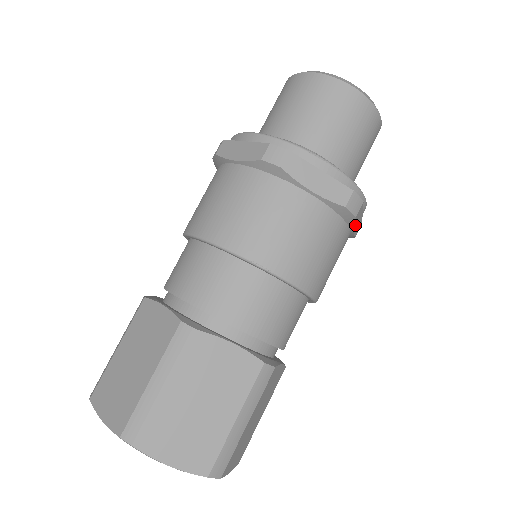
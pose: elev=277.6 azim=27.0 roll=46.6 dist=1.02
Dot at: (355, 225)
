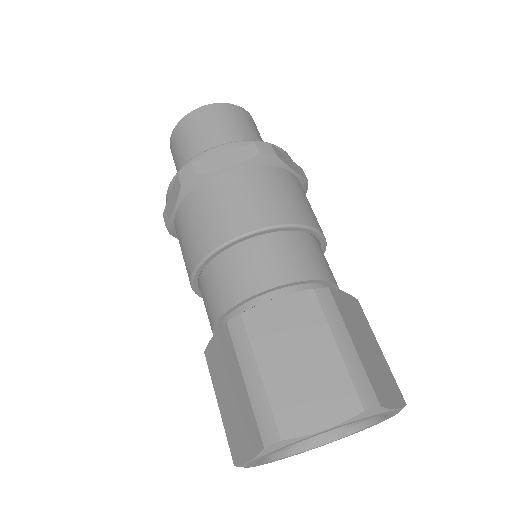
Dot at: occluded
